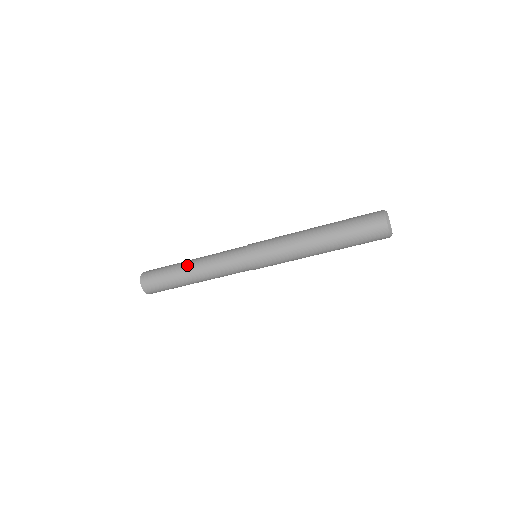
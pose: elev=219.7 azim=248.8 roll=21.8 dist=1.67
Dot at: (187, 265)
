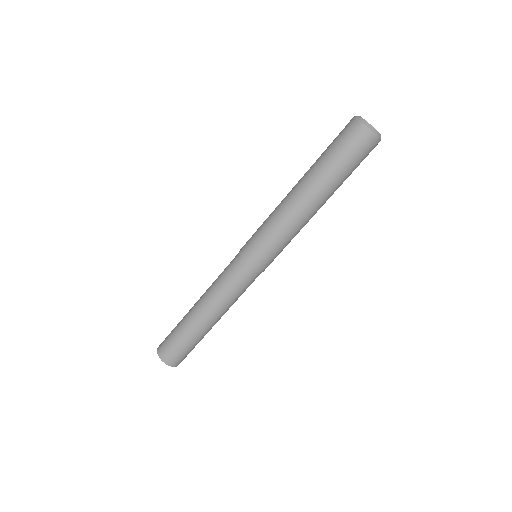
Dot at: (196, 316)
